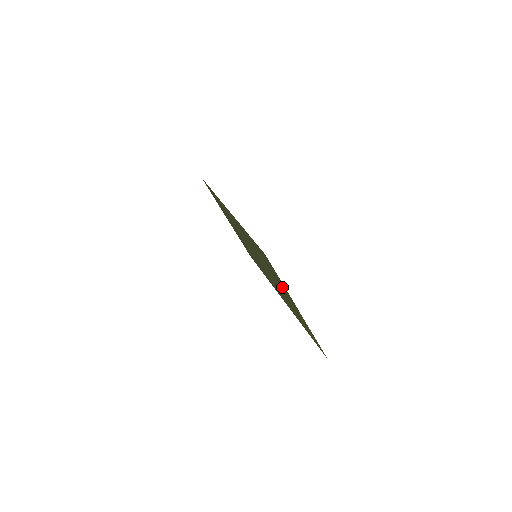
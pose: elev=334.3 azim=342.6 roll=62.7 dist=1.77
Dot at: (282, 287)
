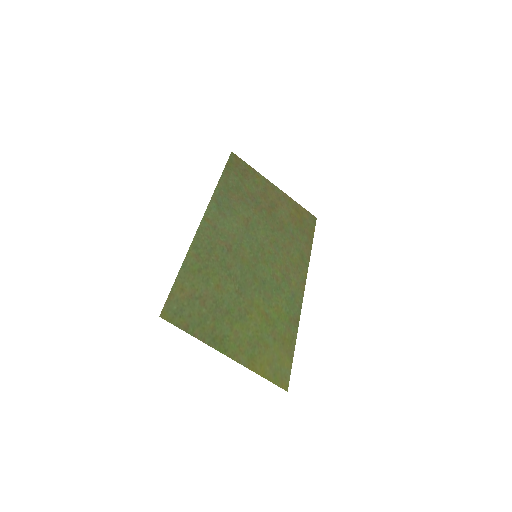
Dot at: (220, 325)
